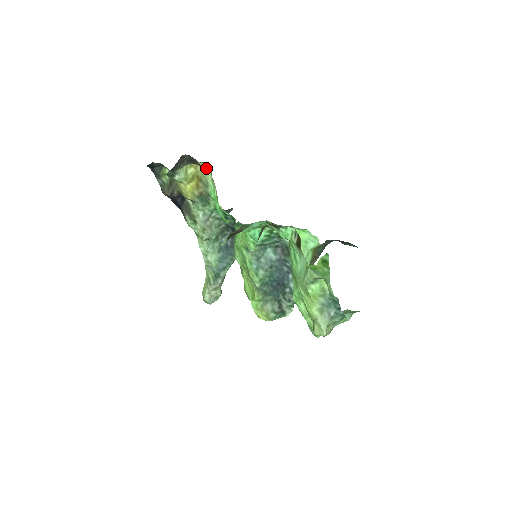
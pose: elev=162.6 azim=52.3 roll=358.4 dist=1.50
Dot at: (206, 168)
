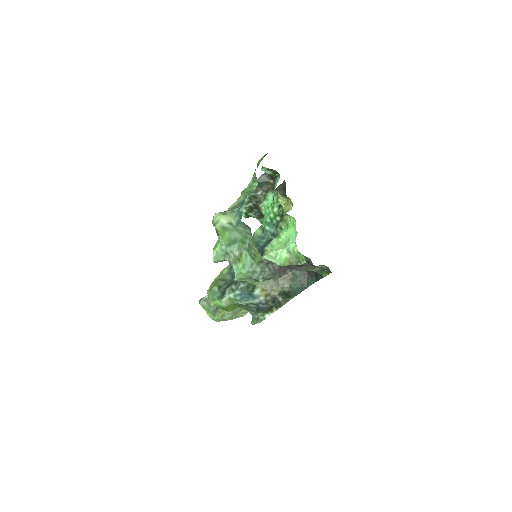
Dot at: (290, 209)
